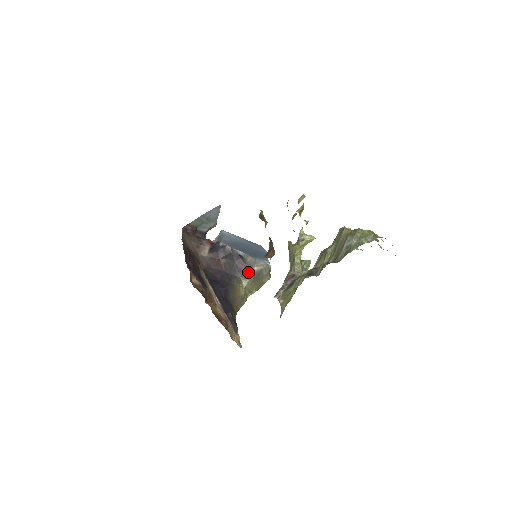
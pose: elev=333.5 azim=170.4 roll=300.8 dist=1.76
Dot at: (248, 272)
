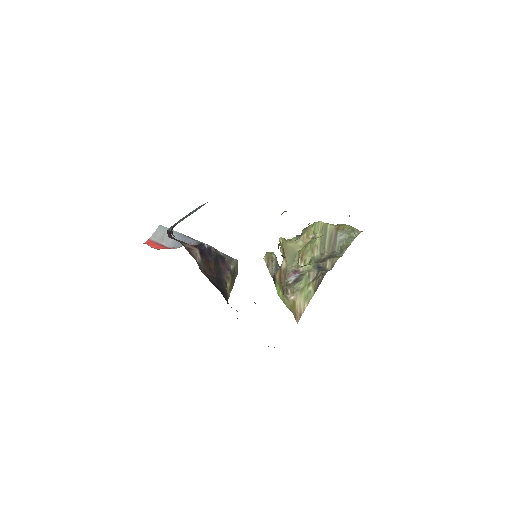
Dot at: (229, 272)
